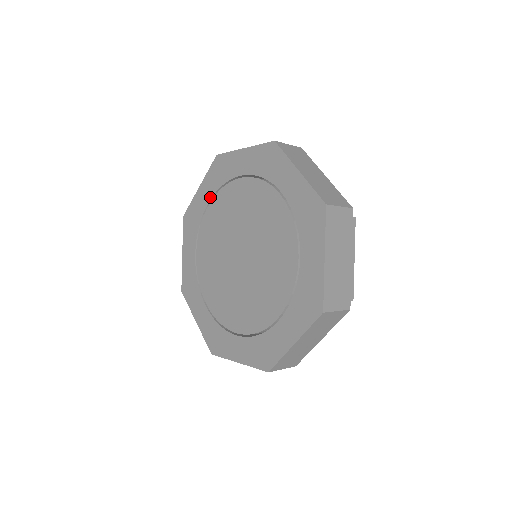
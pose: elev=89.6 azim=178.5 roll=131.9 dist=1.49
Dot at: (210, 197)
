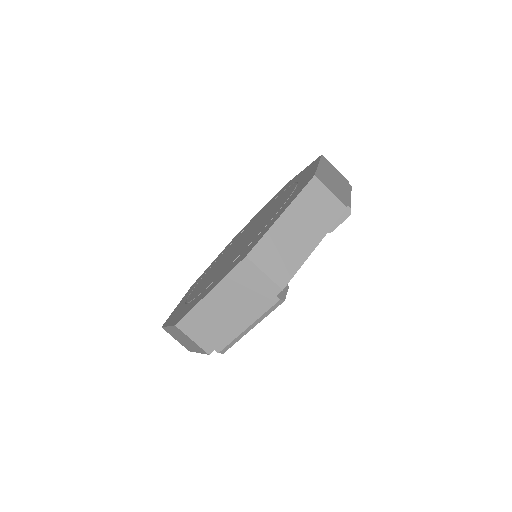
Dot at: (291, 184)
